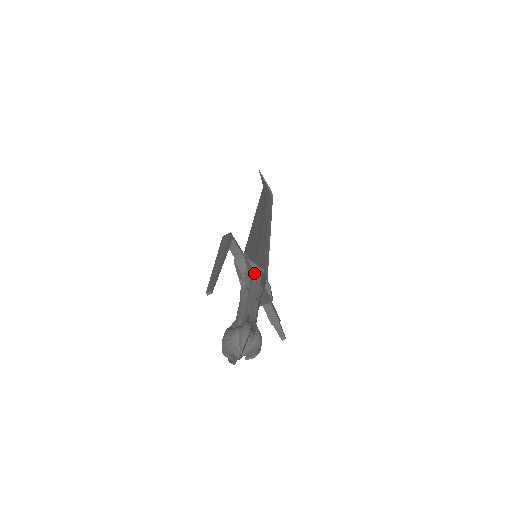
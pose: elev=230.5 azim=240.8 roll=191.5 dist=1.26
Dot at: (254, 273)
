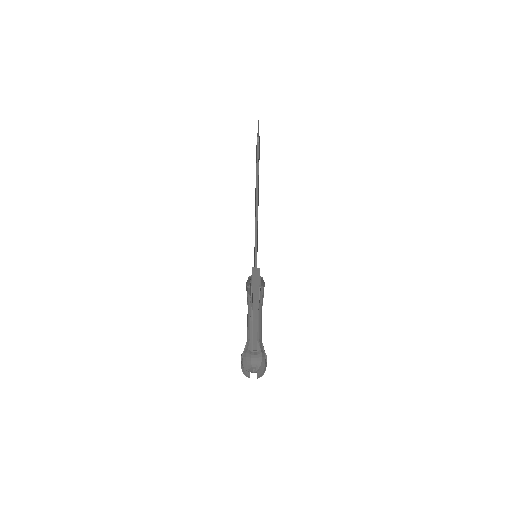
Dot at: (260, 289)
